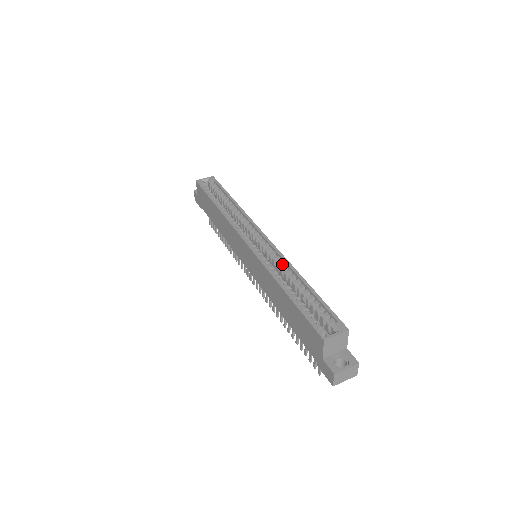
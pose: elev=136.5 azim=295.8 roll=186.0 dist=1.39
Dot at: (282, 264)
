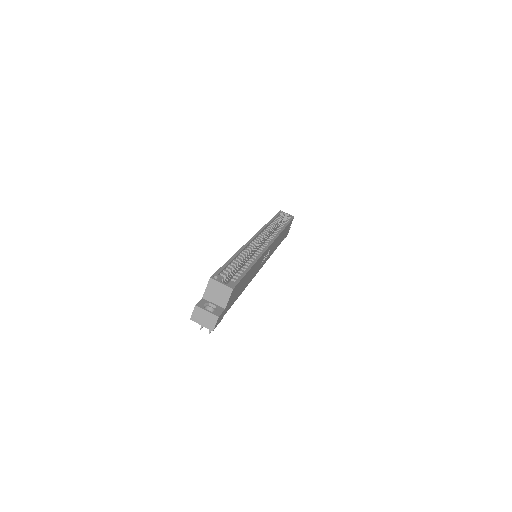
Dot at: occluded
